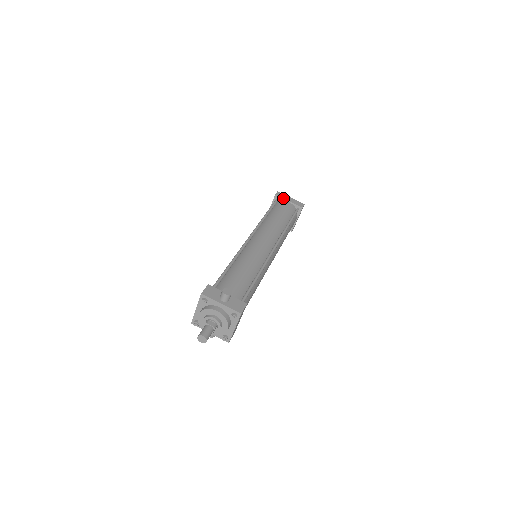
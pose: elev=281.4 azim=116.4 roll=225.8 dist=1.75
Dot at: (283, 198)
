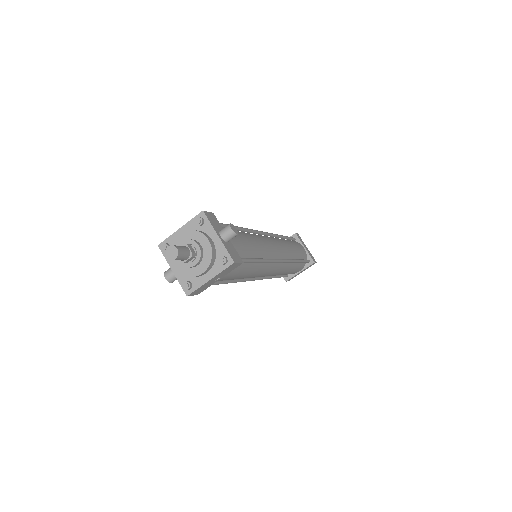
Dot at: (301, 241)
